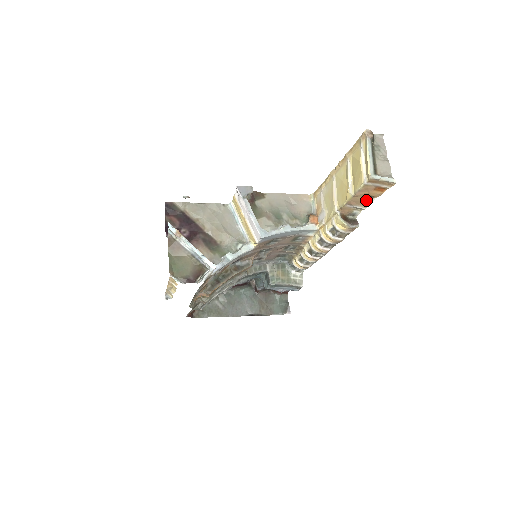
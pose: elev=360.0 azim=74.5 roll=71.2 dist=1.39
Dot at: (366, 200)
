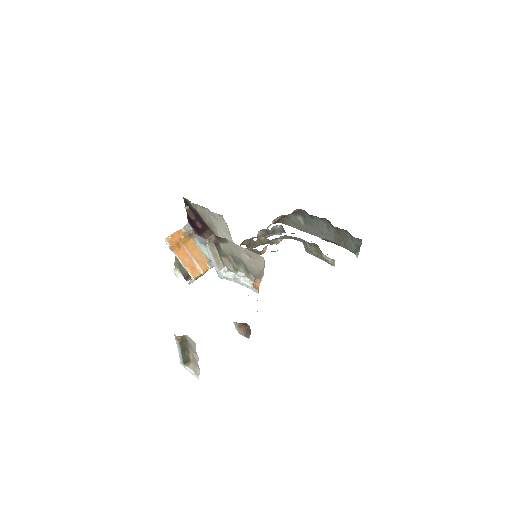
Dot at: occluded
